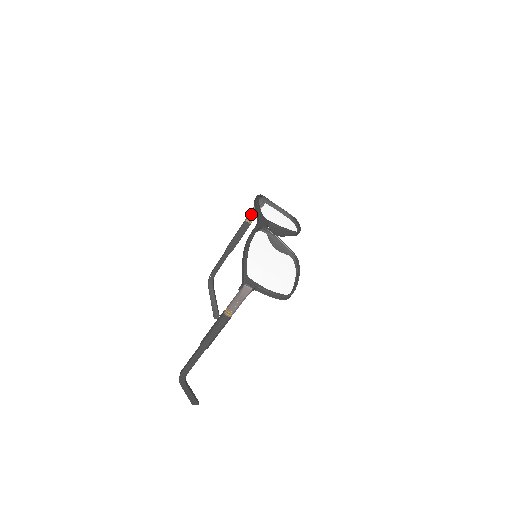
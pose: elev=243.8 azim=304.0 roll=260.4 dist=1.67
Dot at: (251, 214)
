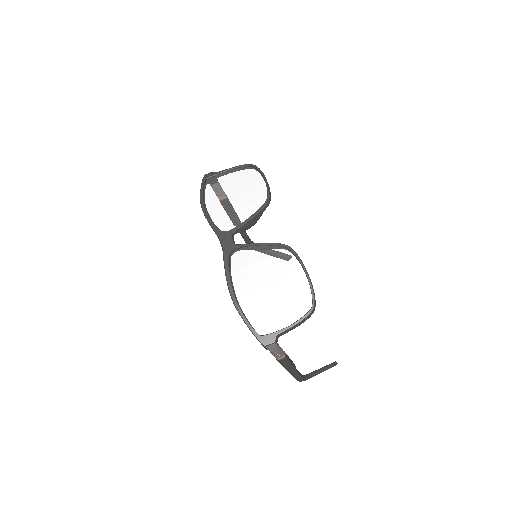
Dot at: occluded
